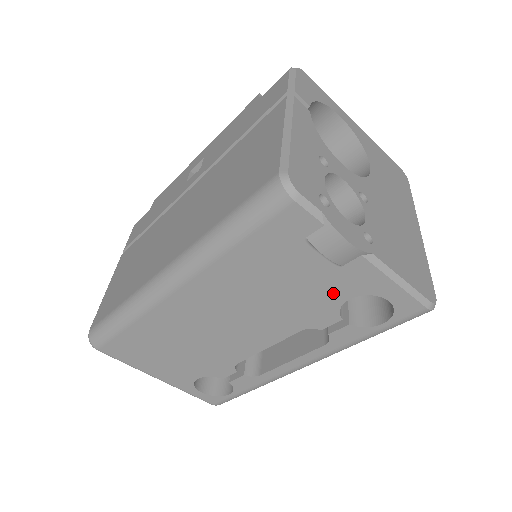
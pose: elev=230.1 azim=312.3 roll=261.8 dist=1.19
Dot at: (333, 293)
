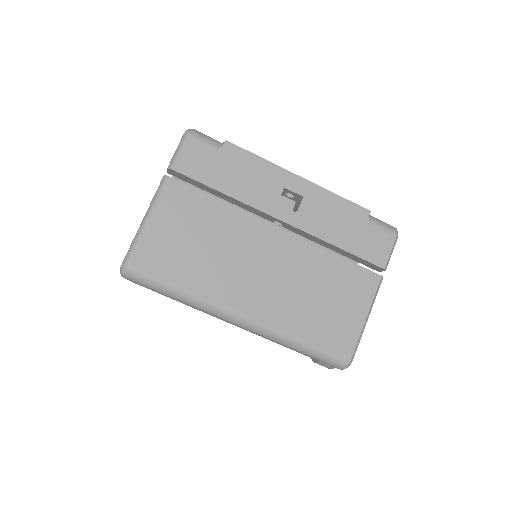
Dot at: occluded
